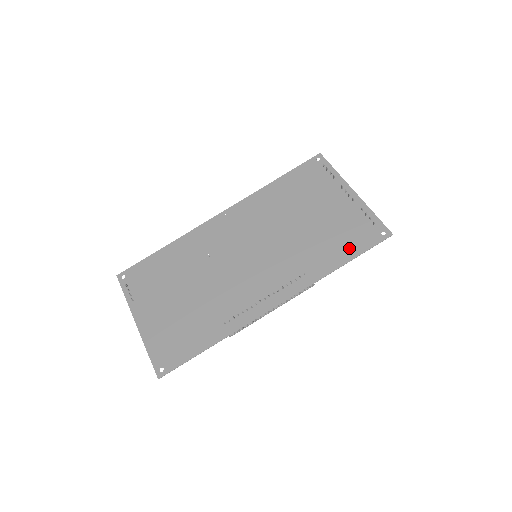
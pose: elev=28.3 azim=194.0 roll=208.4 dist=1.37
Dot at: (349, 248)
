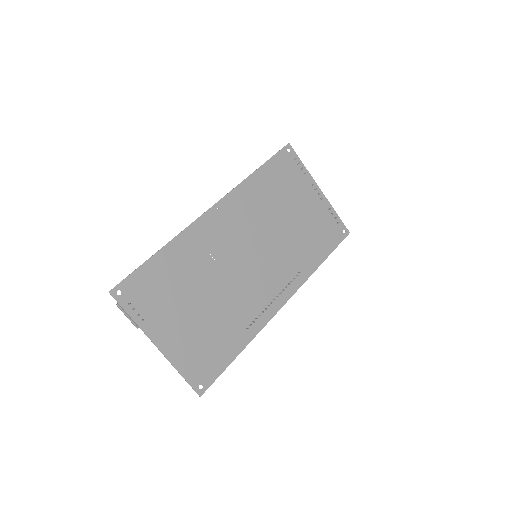
Dot at: (325, 246)
